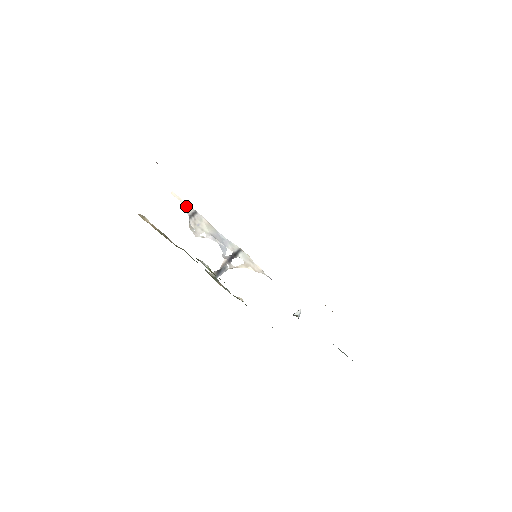
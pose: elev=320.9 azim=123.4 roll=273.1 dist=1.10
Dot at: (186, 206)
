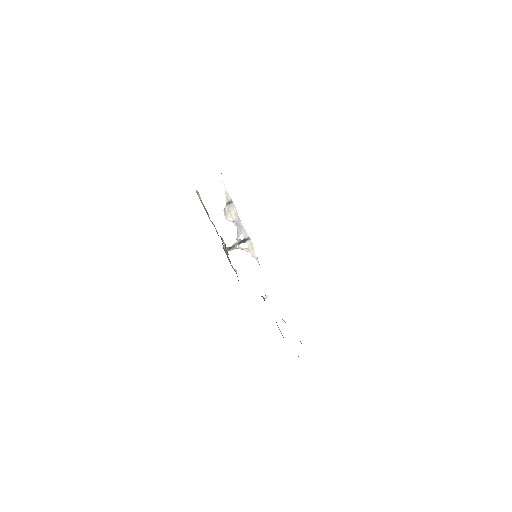
Dot at: (227, 195)
